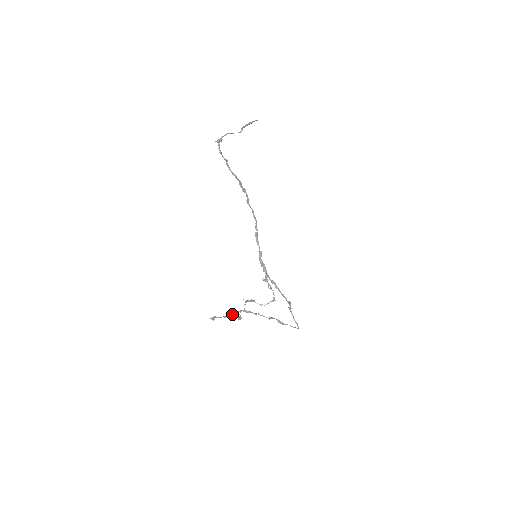
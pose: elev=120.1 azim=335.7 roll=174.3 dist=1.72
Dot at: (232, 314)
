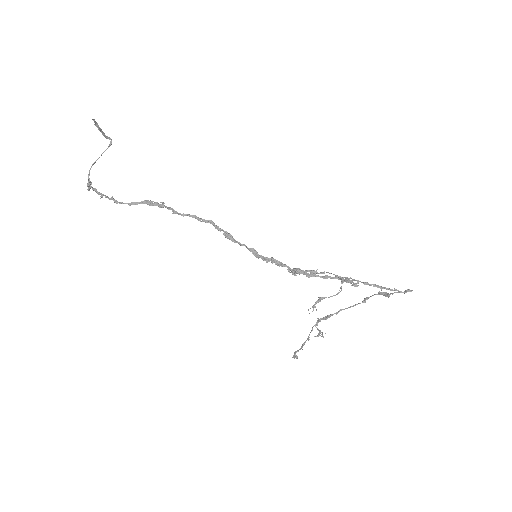
Dot at: occluded
